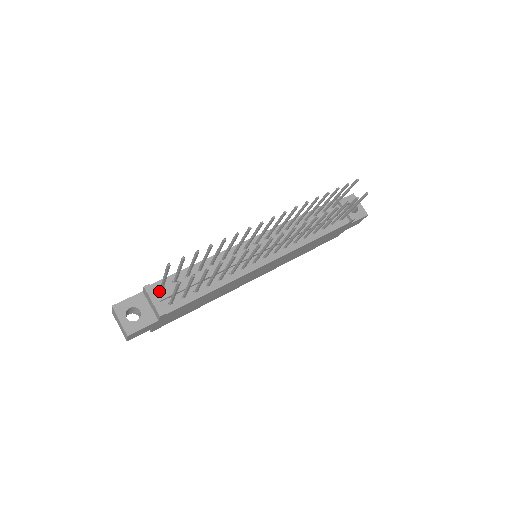
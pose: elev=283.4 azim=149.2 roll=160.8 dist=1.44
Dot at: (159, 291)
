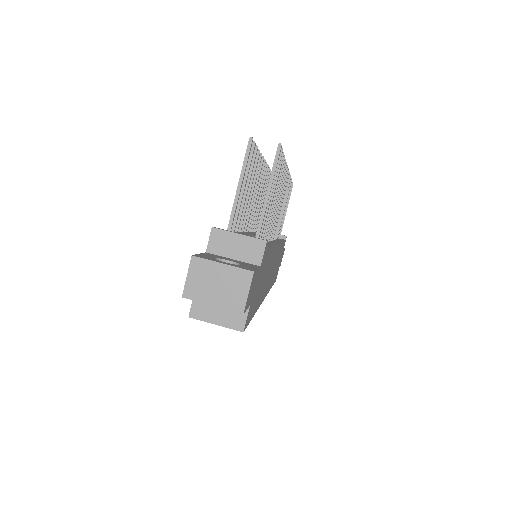
Dot at: occluded
